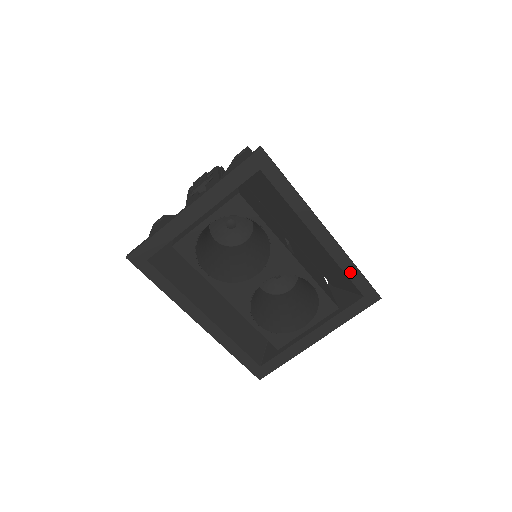
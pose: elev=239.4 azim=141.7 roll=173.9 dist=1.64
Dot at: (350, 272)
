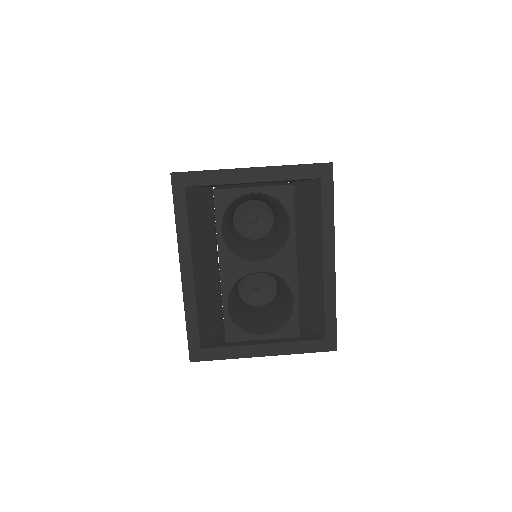
Dot at: (329, 309)
